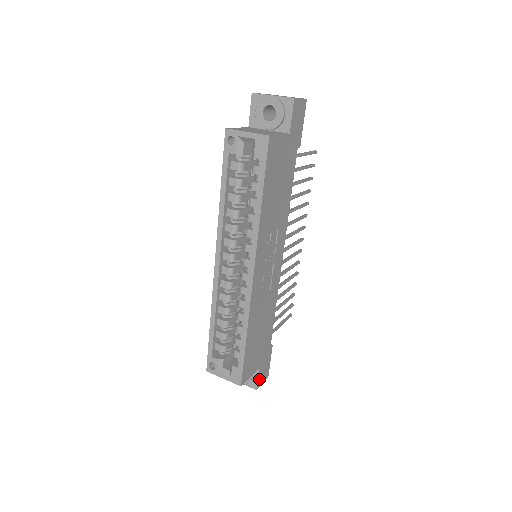
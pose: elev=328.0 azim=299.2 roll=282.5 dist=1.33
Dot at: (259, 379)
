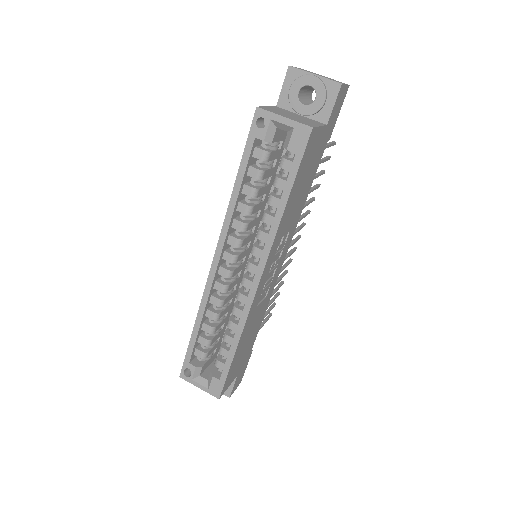
Dot at: (234, 386)
